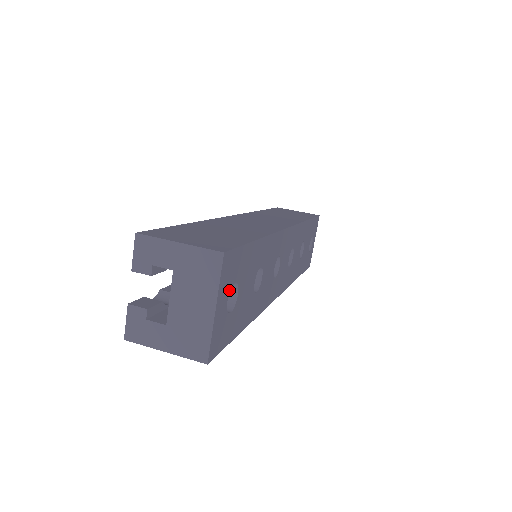
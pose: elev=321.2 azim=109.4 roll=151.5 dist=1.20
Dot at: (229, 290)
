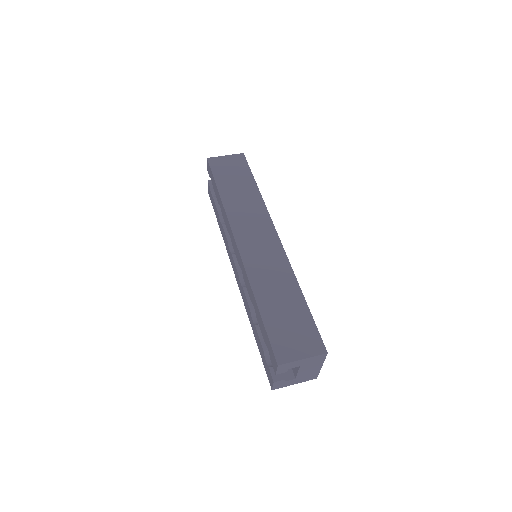
Dot at: occluded
